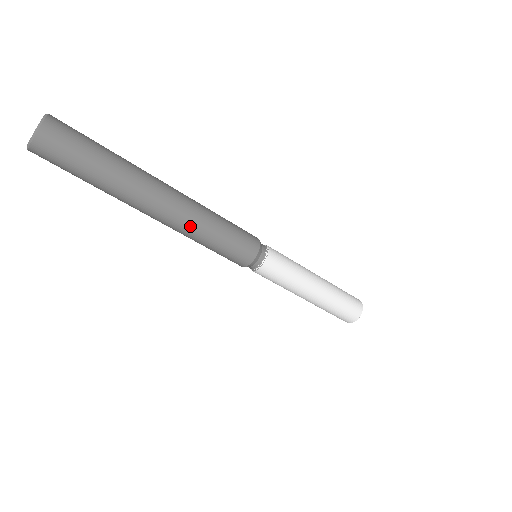
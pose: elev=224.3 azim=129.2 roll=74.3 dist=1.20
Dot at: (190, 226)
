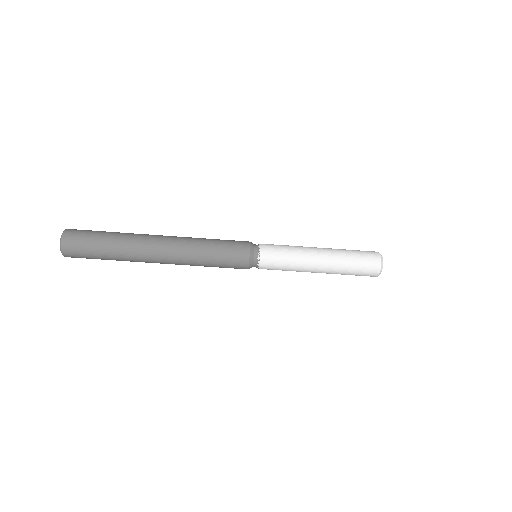
Dot at: (186, 259)
